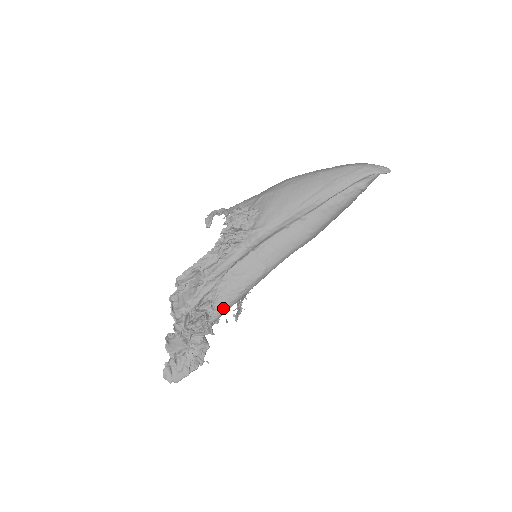
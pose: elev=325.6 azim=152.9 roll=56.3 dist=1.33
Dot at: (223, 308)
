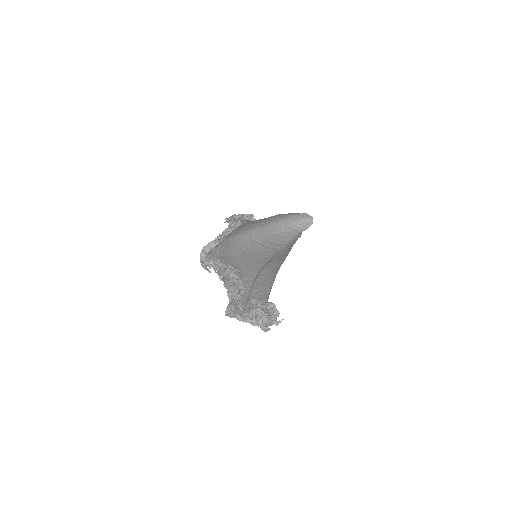
Dot at: (266, 300)
